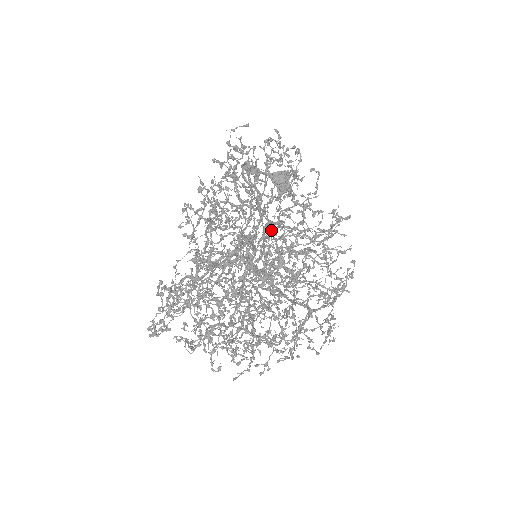
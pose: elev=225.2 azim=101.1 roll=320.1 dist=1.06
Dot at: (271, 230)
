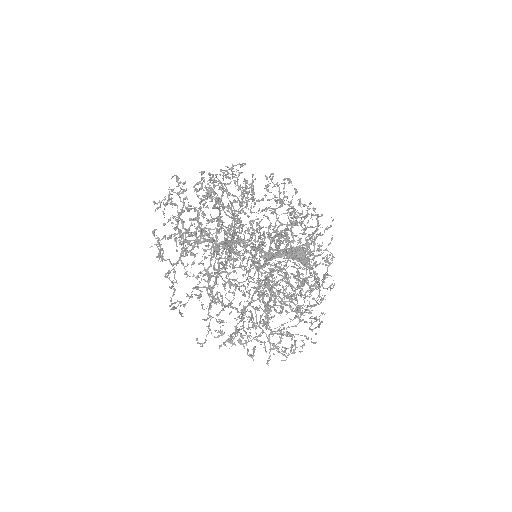
Dot at: (275, 252)
